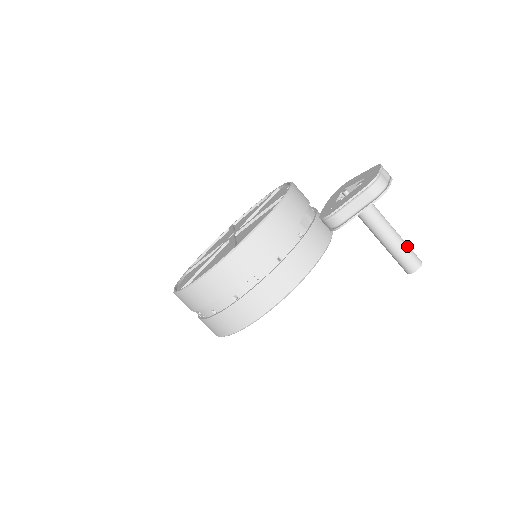
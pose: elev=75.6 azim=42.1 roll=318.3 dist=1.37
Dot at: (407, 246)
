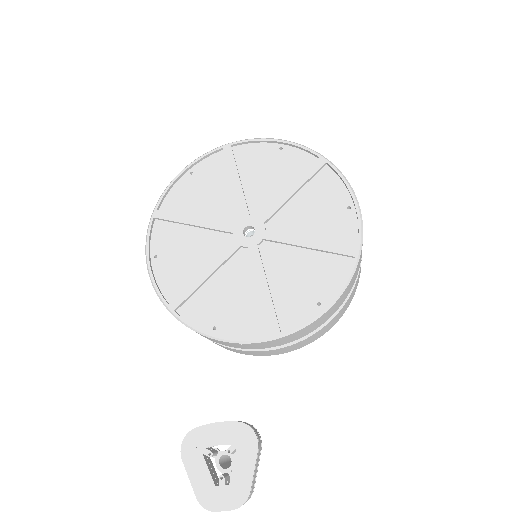
Dot at: occluded
